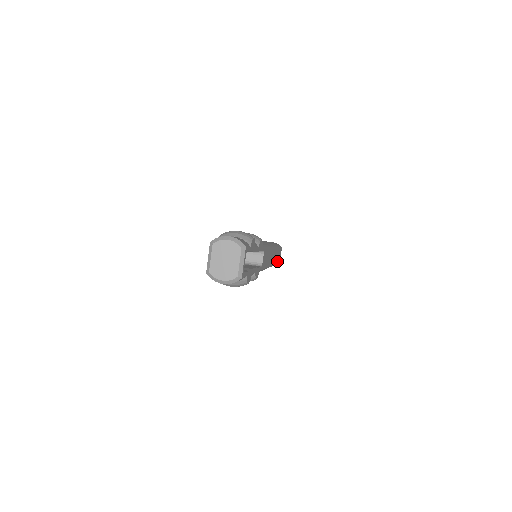
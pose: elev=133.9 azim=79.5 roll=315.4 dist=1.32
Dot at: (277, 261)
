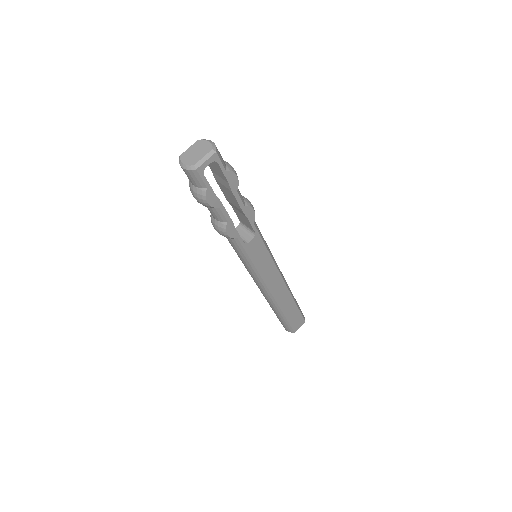
Dot at: (288, 317)
